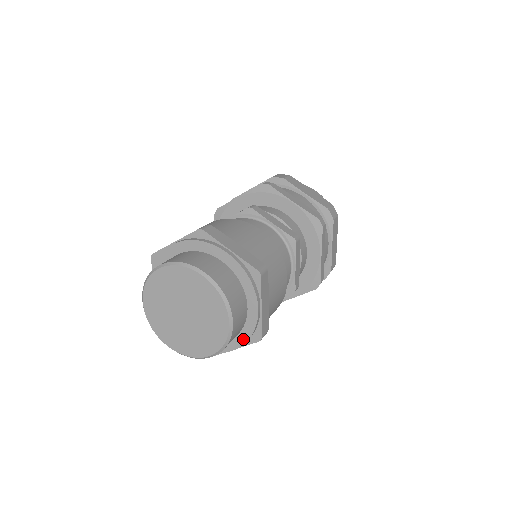
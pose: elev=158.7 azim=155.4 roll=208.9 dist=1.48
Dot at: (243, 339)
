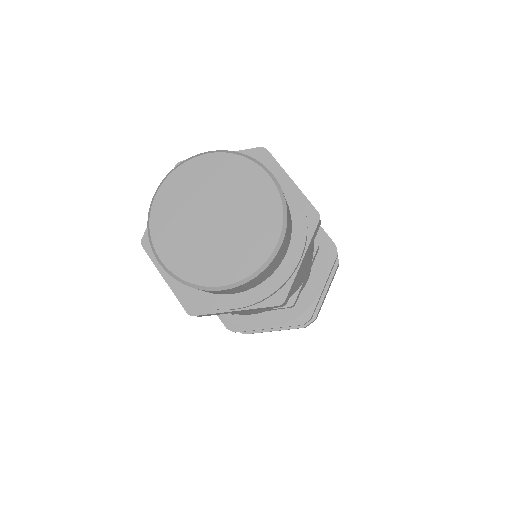
Dot at: (301, 229)
